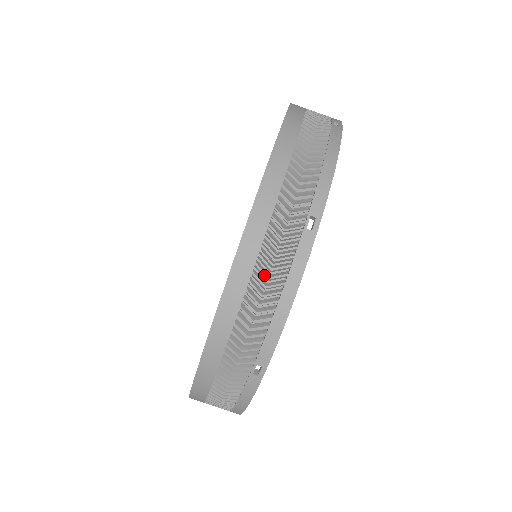
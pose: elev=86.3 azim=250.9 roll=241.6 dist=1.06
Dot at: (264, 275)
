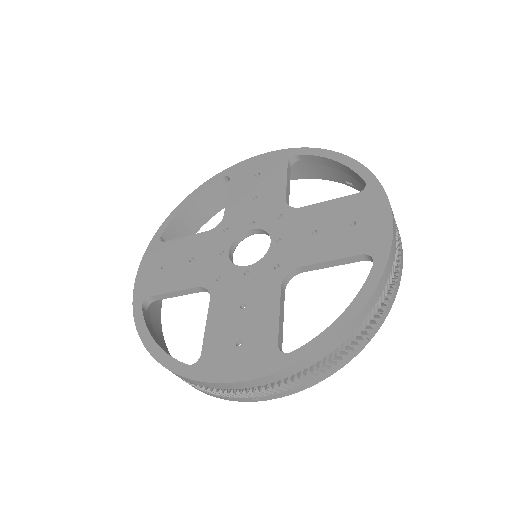
Dot at: (320, 366)
